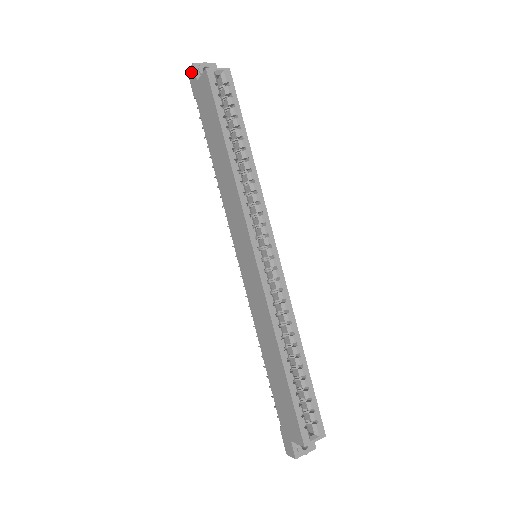
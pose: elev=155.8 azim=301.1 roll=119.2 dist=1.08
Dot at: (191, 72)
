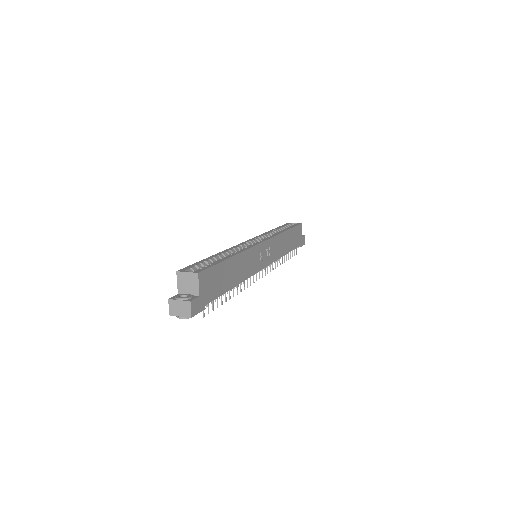
Dot at: occluded
